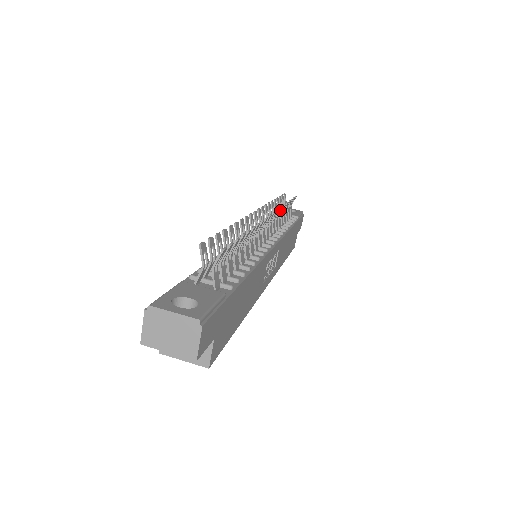
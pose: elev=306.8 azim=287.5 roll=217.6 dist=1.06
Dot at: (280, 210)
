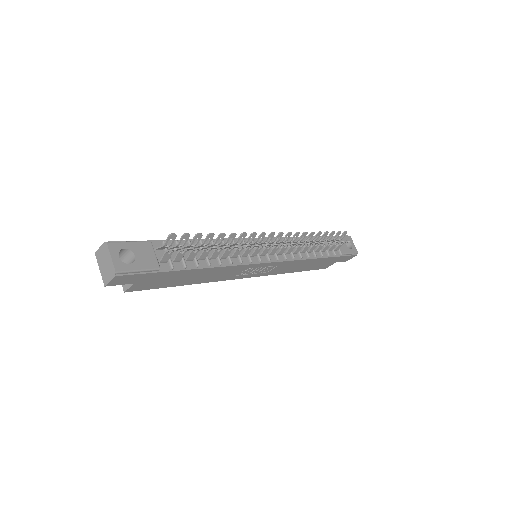
Dot at: (306, 244)
